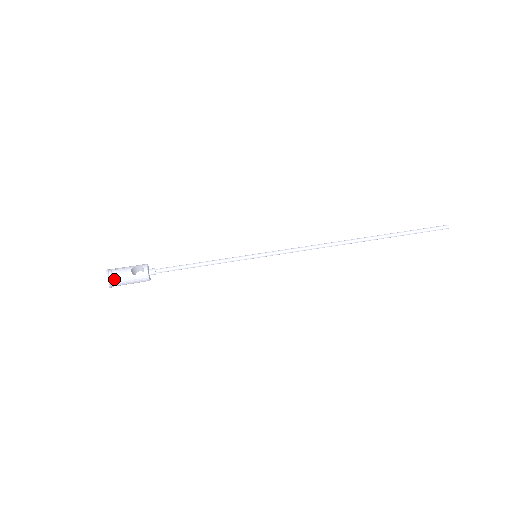
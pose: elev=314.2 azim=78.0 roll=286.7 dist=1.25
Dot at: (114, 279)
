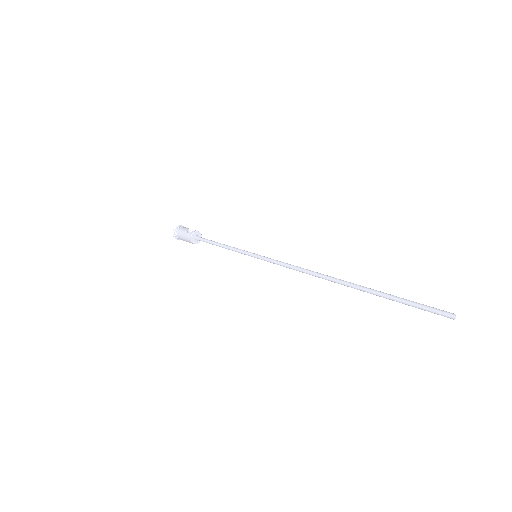
Dot at: (178, 229)
